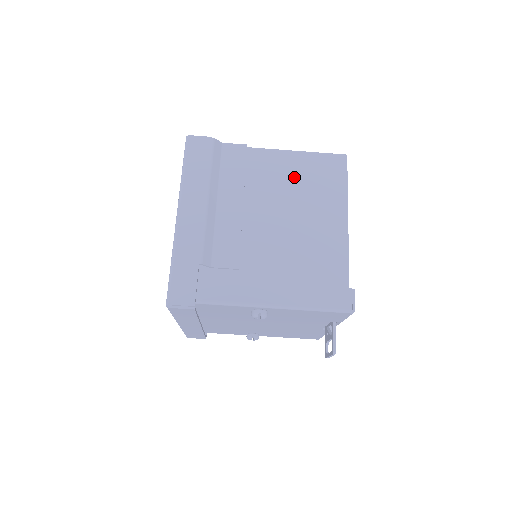
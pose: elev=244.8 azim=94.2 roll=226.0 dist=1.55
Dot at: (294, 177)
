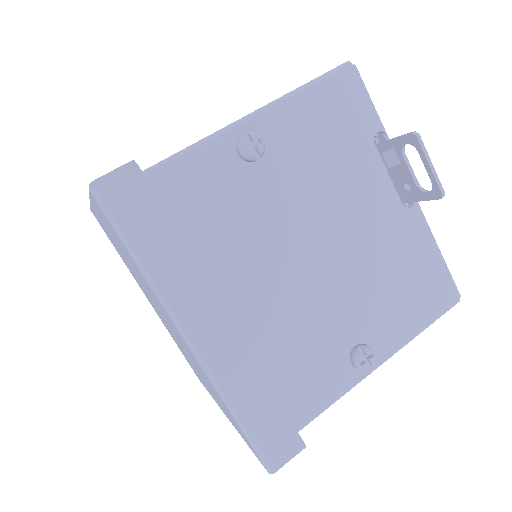
Dot at: occluded
